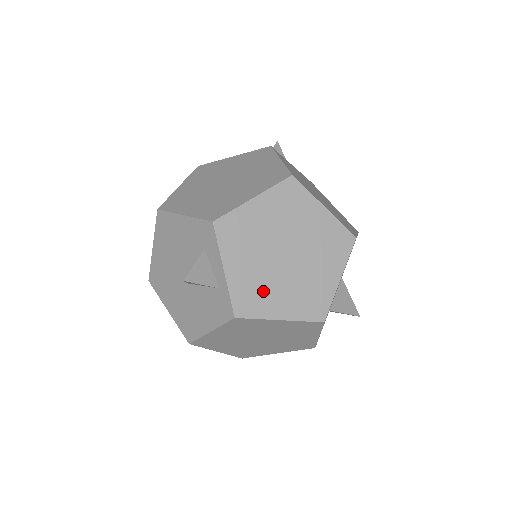
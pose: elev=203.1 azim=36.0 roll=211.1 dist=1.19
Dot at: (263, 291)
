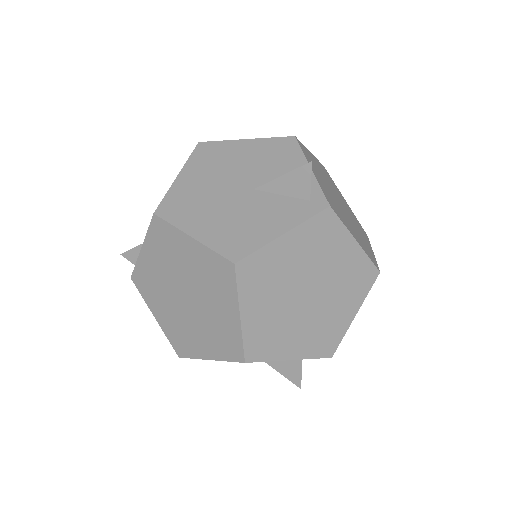
Dot at: occluded
